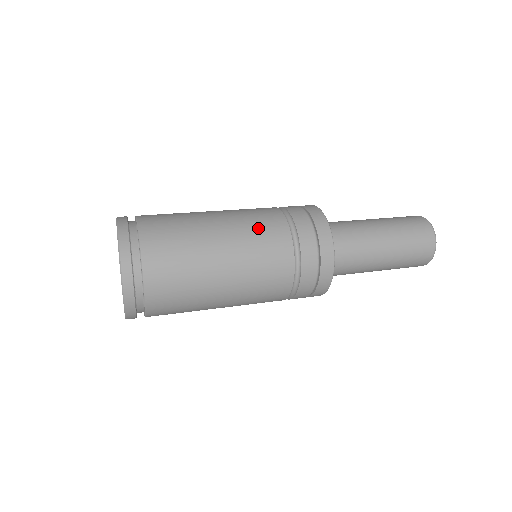
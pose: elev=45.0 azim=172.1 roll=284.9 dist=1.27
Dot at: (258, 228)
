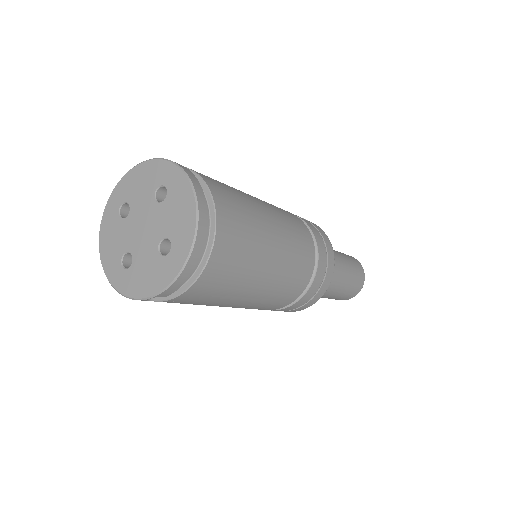
Dot at: occluded
